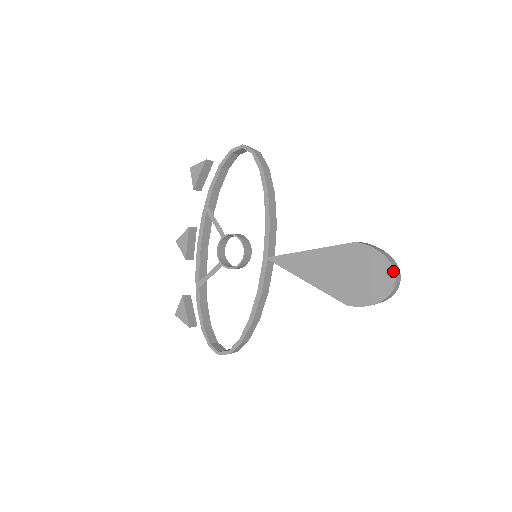
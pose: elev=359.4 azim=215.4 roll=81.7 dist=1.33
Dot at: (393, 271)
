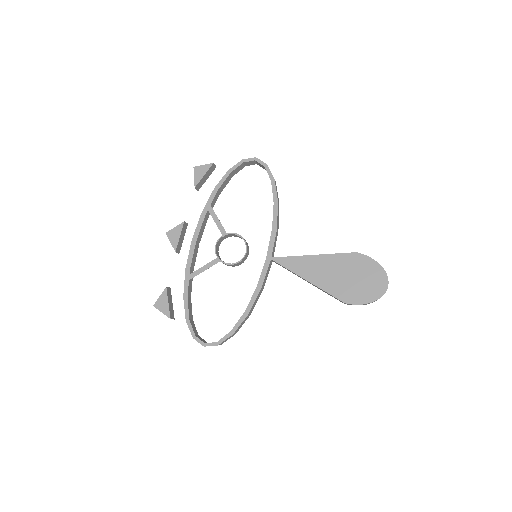
Dot at: (387, 278)
